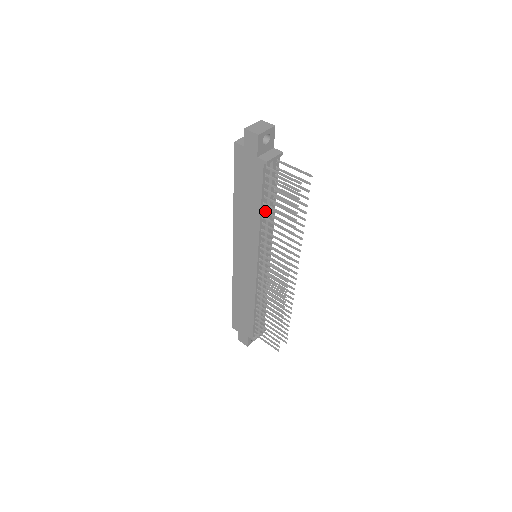
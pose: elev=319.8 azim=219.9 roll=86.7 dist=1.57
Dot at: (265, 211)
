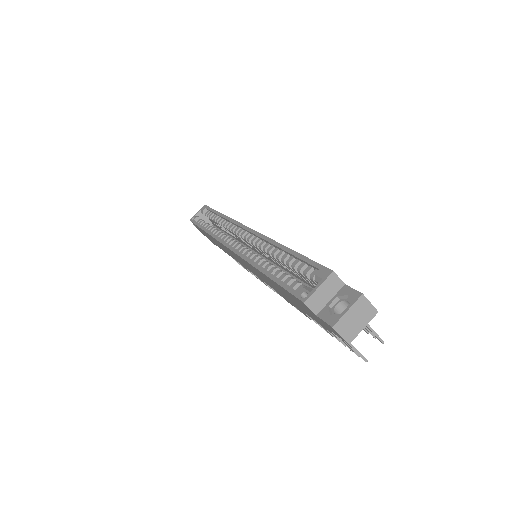
Dot at: occluded
